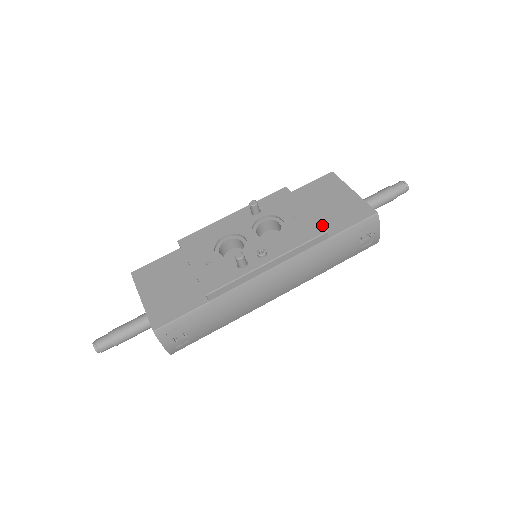
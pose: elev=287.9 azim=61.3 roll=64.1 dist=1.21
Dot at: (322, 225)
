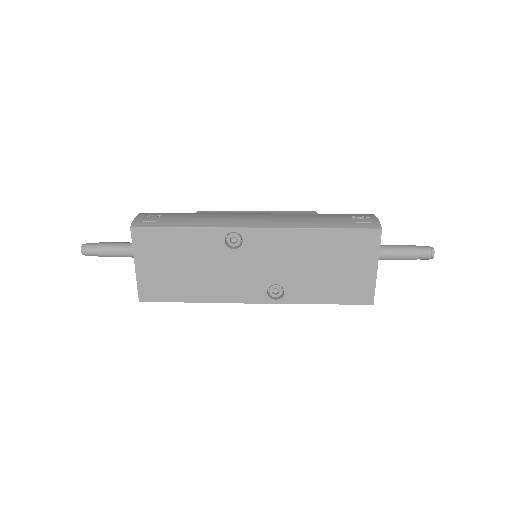
Dot at: occluded
